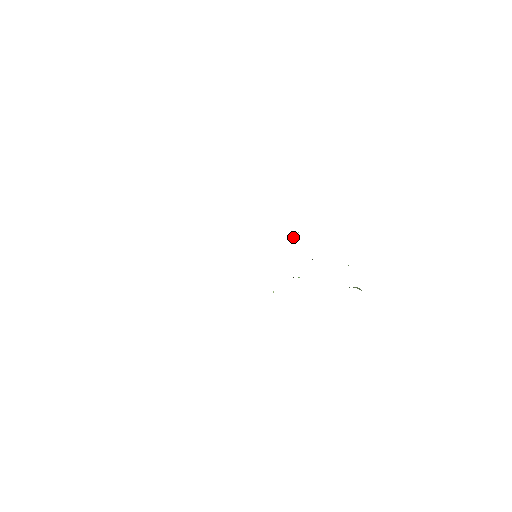
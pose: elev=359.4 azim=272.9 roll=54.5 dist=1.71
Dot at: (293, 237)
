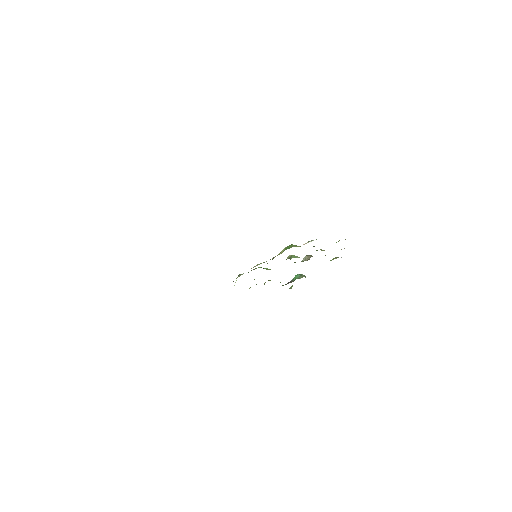
Dot at: (305, 243)
